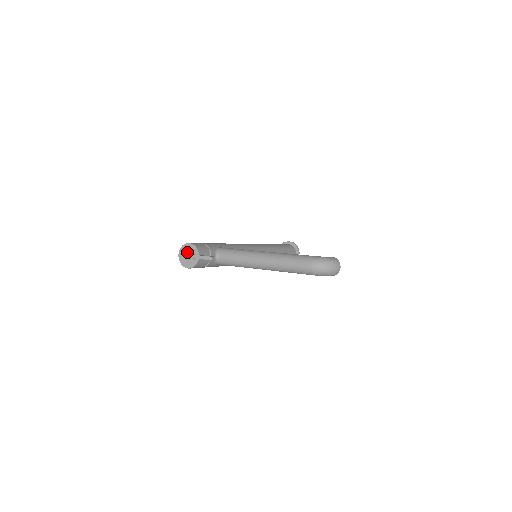
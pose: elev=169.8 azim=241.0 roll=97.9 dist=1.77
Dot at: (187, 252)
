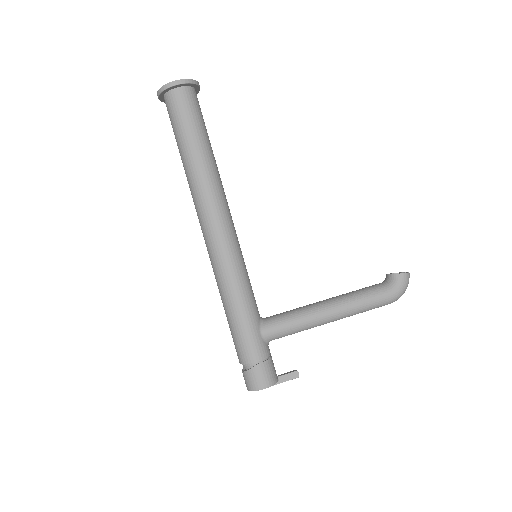
Dot at: occluded
